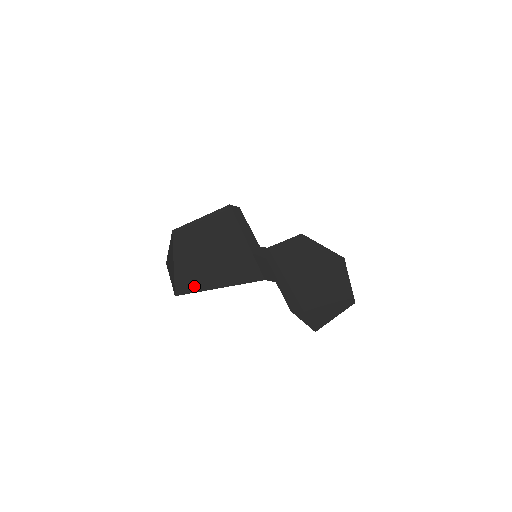
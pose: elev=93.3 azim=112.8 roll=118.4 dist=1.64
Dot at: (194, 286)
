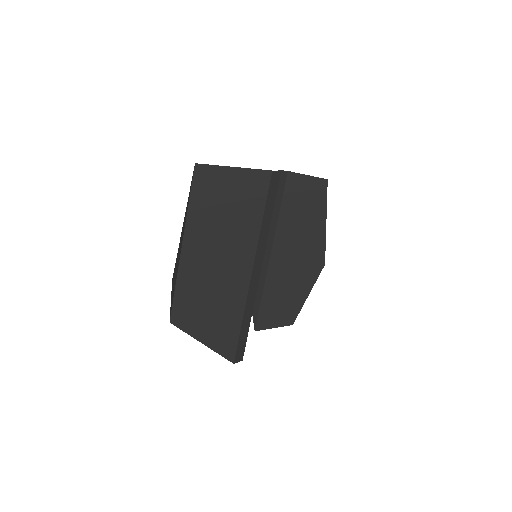
Dot at: (187, 323)
